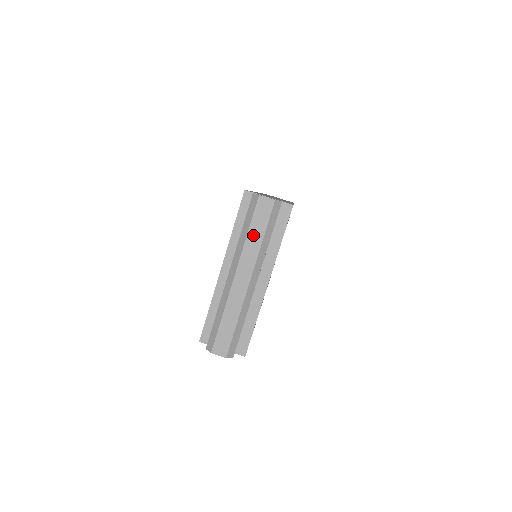
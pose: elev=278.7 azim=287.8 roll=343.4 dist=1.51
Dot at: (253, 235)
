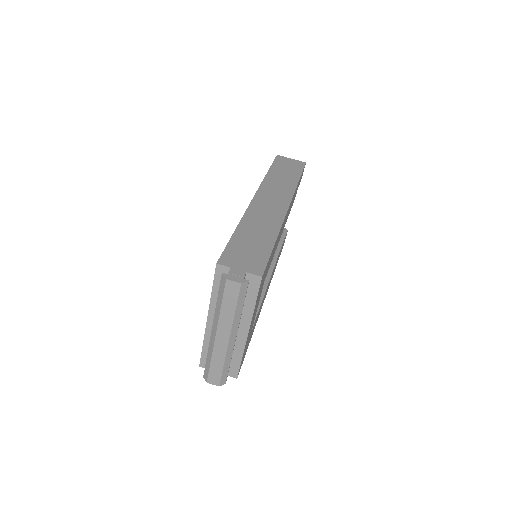
Dot at: (226, 308)
